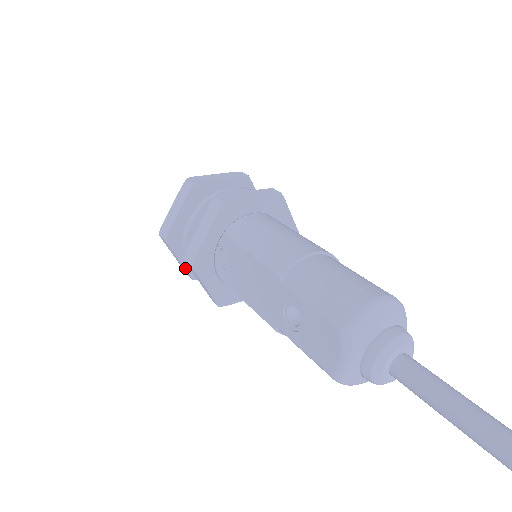
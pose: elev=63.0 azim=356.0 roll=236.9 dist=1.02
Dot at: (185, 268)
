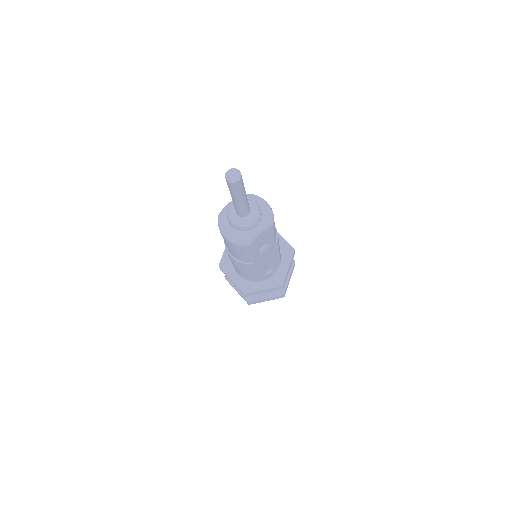
Dot at: occluded
